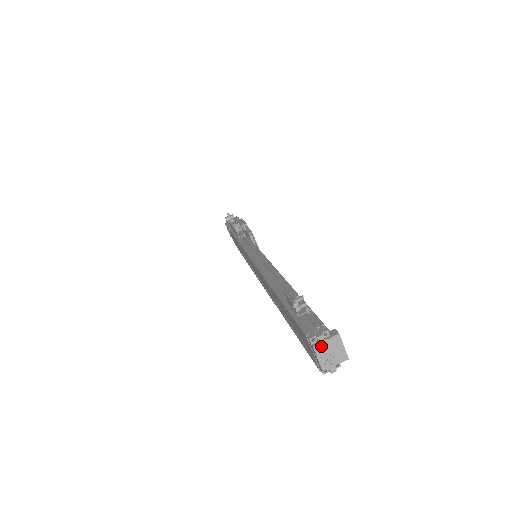
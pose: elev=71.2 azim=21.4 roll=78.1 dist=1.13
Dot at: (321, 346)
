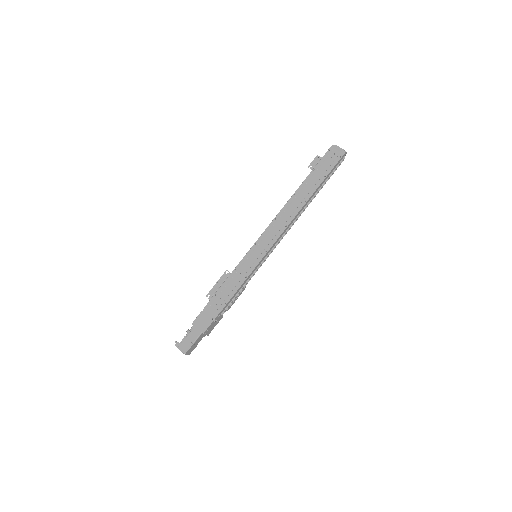
Dot at: (337, 147)
